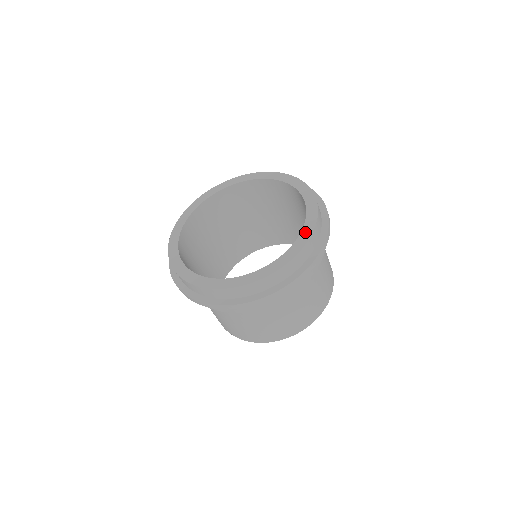
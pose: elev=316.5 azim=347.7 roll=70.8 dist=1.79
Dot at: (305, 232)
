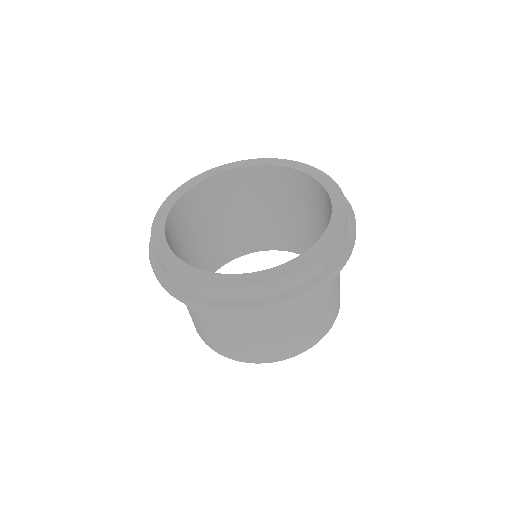
Dot at: (331, 232)
